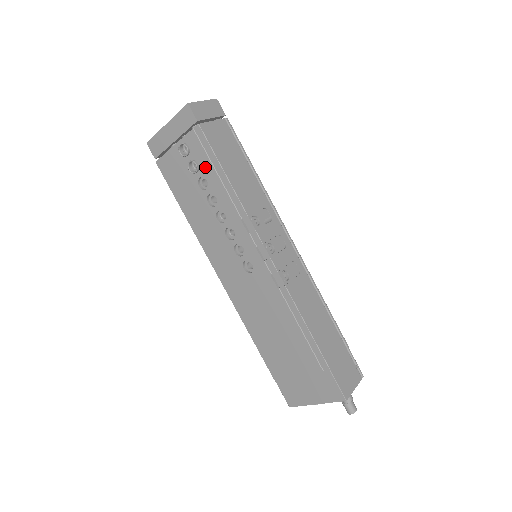
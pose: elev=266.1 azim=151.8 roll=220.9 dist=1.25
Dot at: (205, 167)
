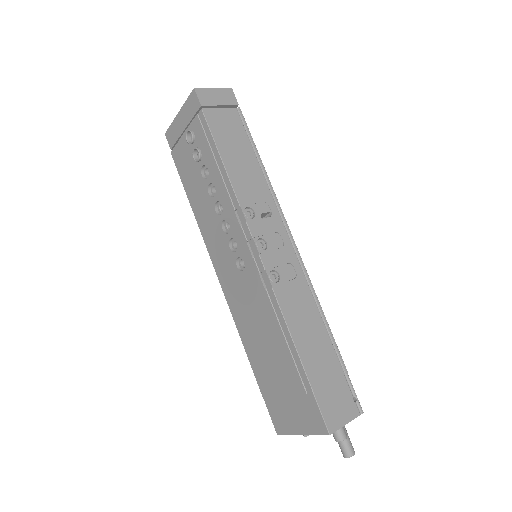
Dot at: (206, 154)
